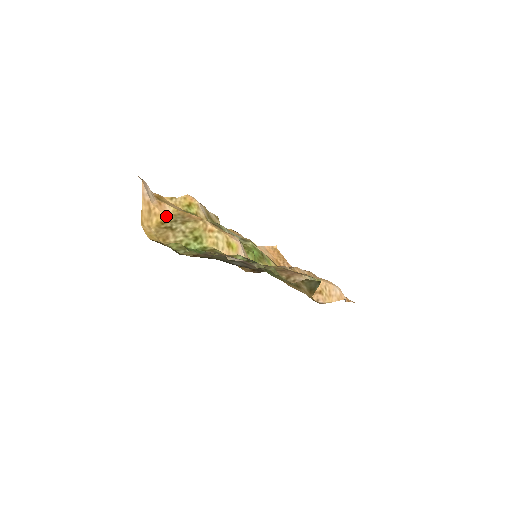
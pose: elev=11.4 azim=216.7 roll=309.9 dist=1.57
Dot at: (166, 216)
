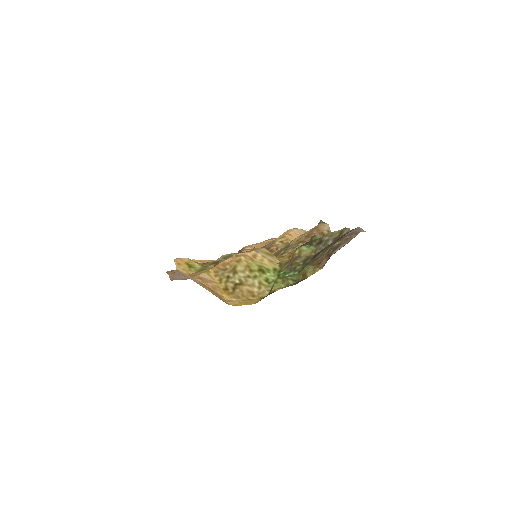
Dot at: (216, 283)
